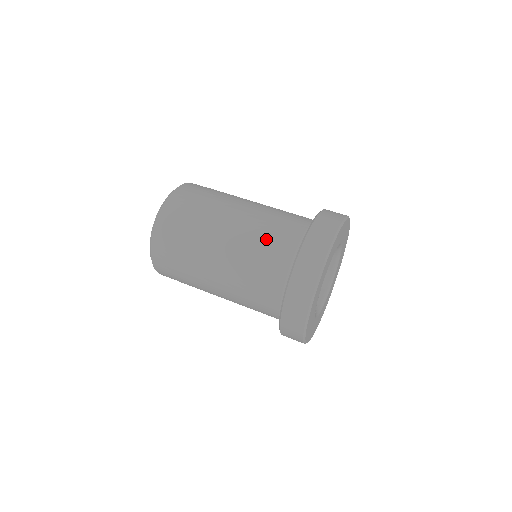
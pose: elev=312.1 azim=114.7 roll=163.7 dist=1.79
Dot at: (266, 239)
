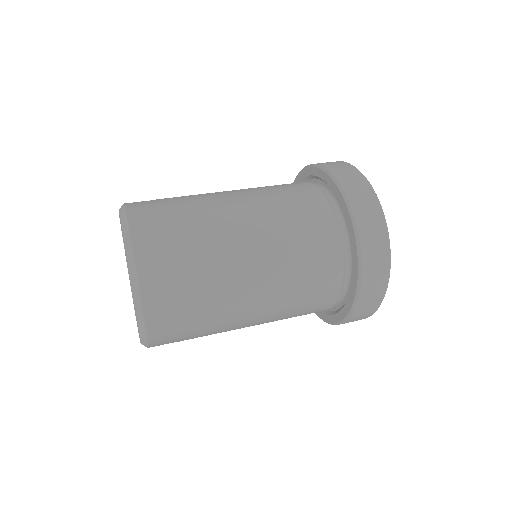
Dot at: (278, 188)
